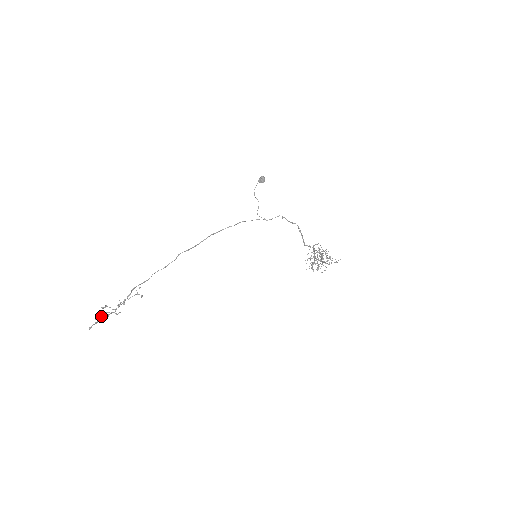
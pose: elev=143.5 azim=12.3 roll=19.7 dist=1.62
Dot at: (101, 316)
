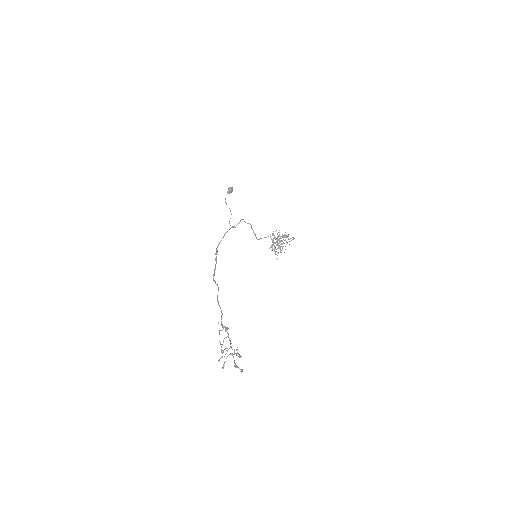
Dot at: occluded
